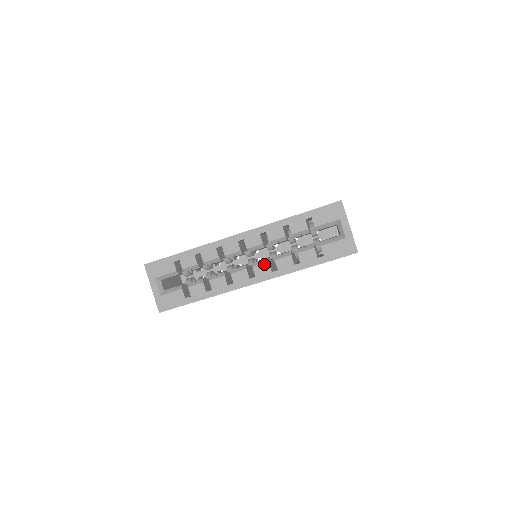
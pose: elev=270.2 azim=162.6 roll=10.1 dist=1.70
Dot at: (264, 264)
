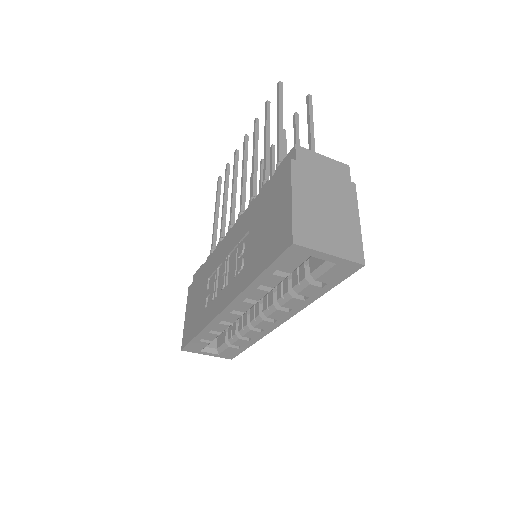
Dot at: (275, 312)
